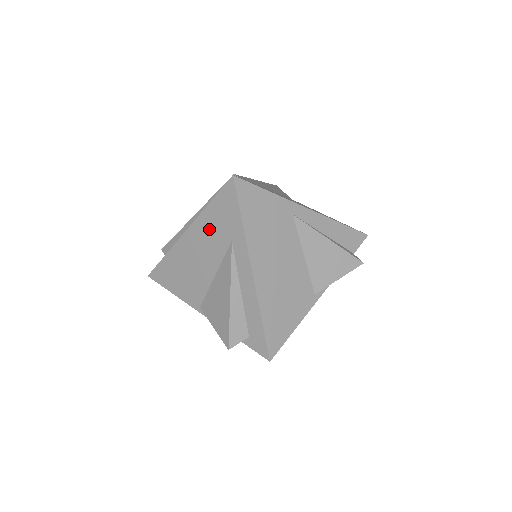
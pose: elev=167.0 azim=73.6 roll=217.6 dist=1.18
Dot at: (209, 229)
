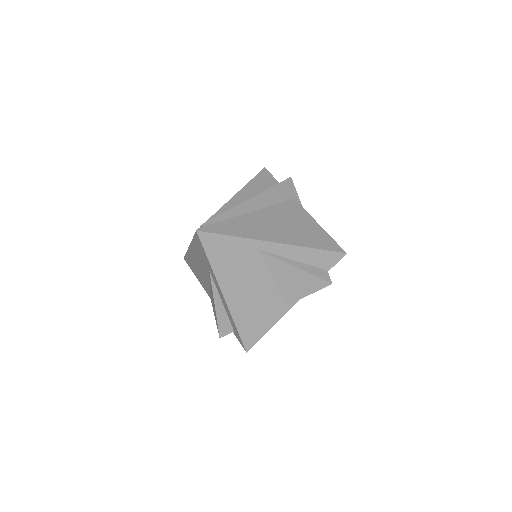
Dot at: (198, 254)
